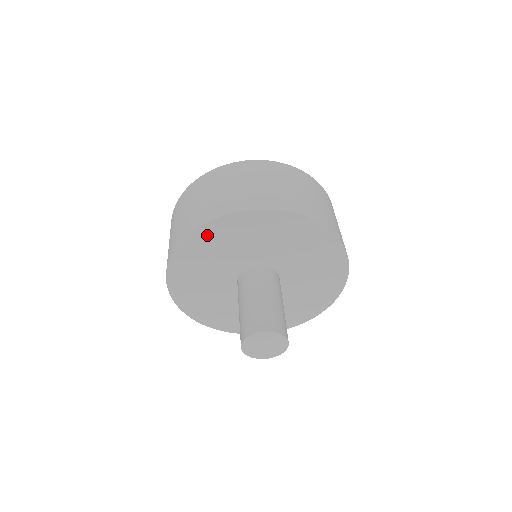
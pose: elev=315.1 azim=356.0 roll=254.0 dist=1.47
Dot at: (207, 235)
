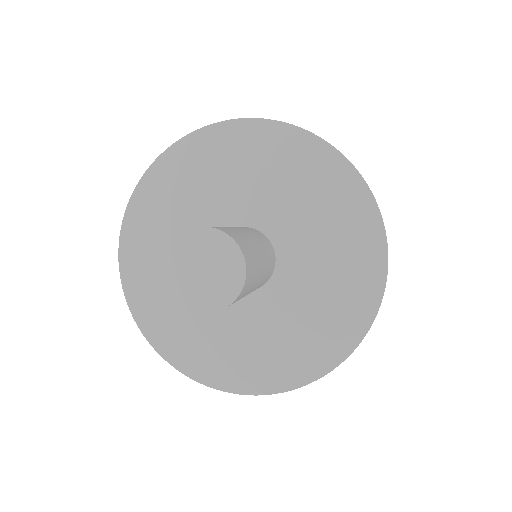
Dot at: (136, 233)
